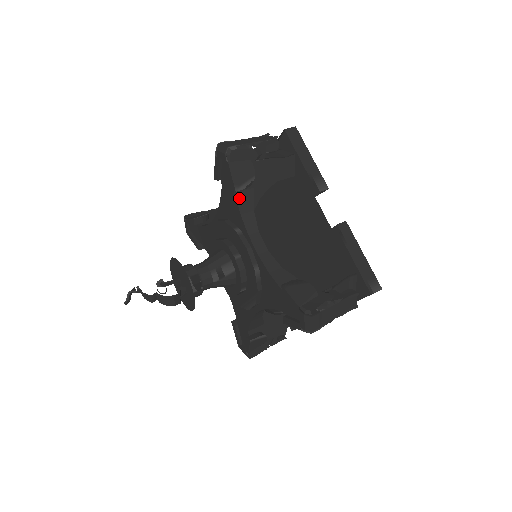
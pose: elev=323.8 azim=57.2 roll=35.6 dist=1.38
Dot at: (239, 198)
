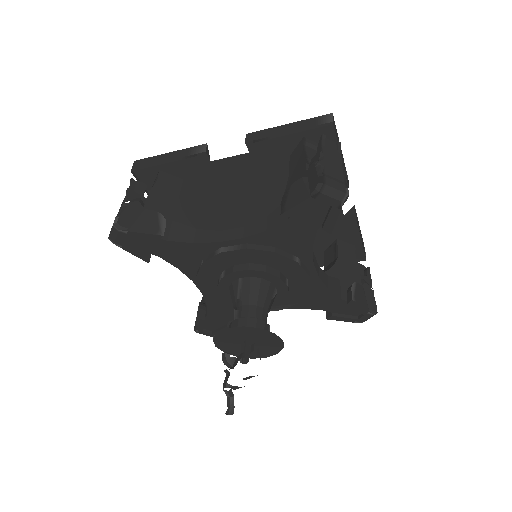
Dot at: (315, 232)
